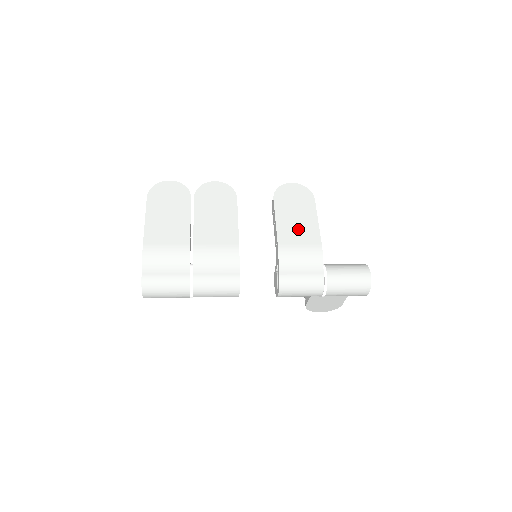
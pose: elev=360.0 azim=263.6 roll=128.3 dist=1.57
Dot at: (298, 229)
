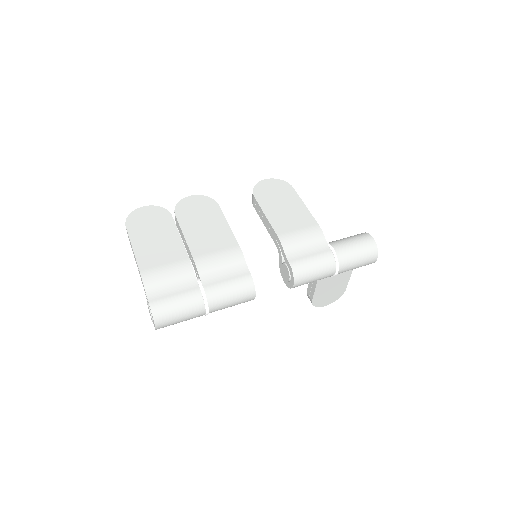
Dot at: (290, 216)
